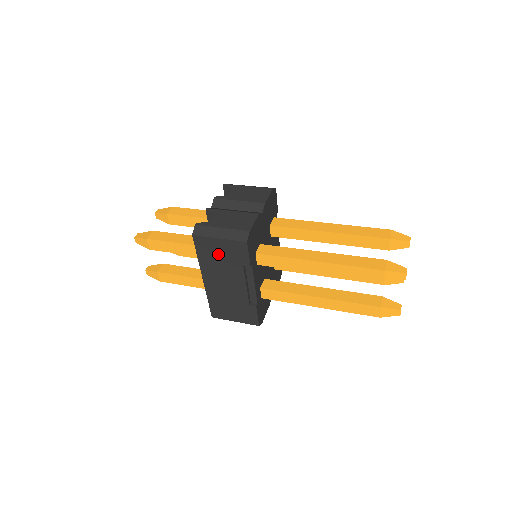
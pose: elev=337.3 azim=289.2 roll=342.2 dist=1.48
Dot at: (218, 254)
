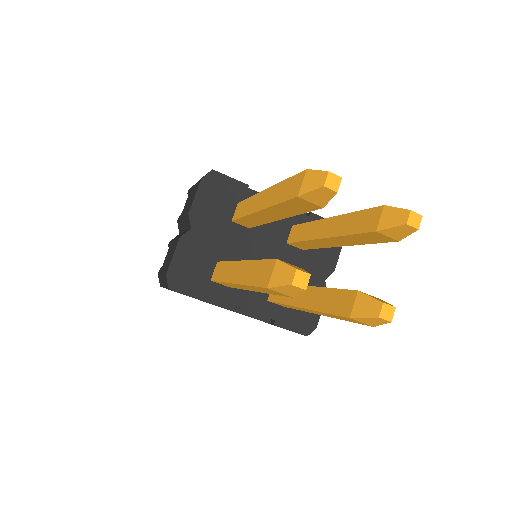
Dot at: occluded
